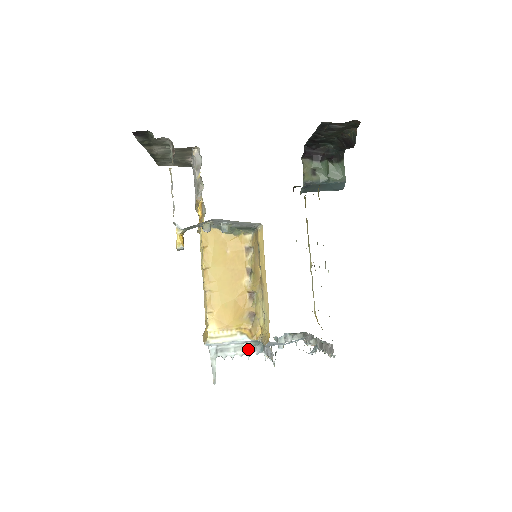
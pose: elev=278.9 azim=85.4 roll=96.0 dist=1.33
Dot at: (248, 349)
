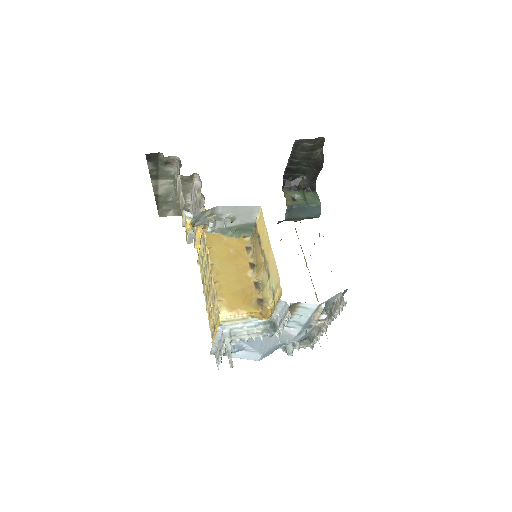
Dot at: (261, 332)
